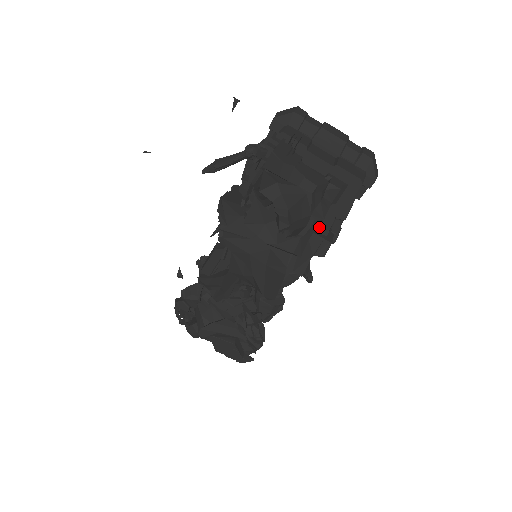
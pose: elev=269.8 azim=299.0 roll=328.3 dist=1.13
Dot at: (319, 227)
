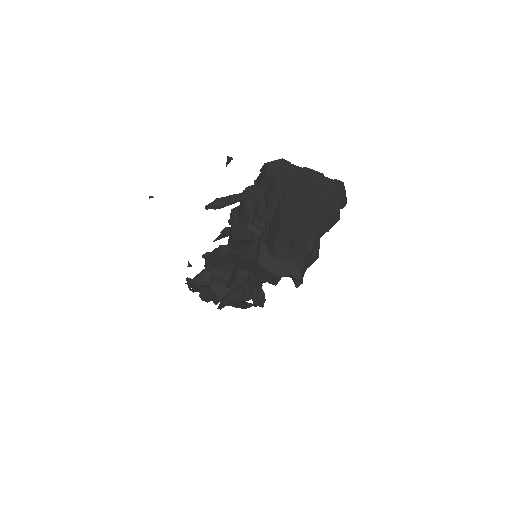
Dot at: occluded
